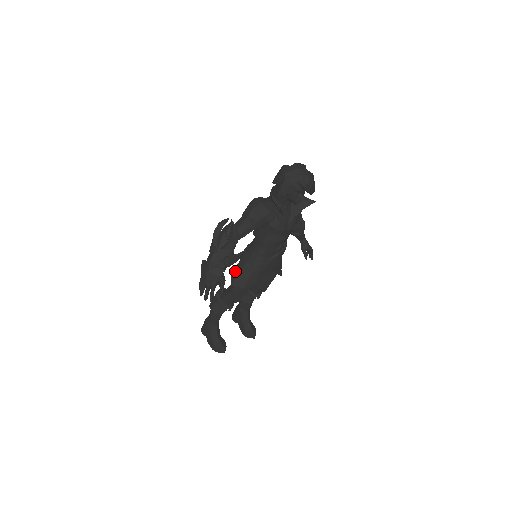
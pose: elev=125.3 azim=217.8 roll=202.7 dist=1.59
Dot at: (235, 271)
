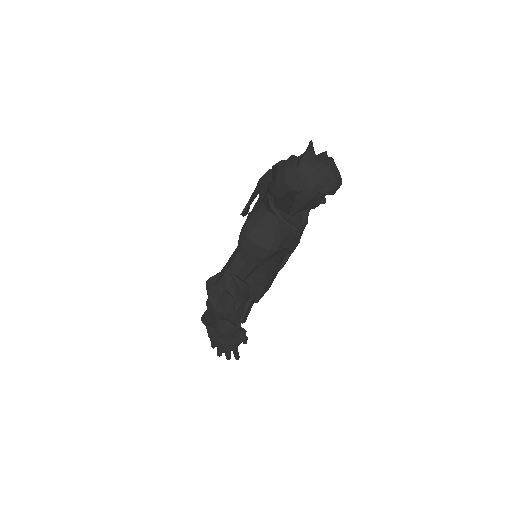
Dot at: occluded
